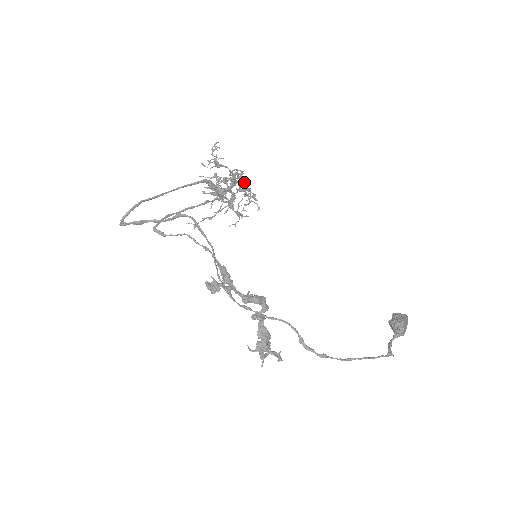
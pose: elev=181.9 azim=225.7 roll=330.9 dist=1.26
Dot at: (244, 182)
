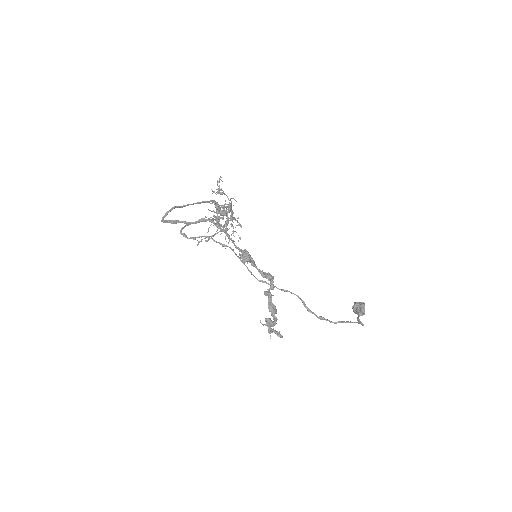
Dot at: (233, 213)
